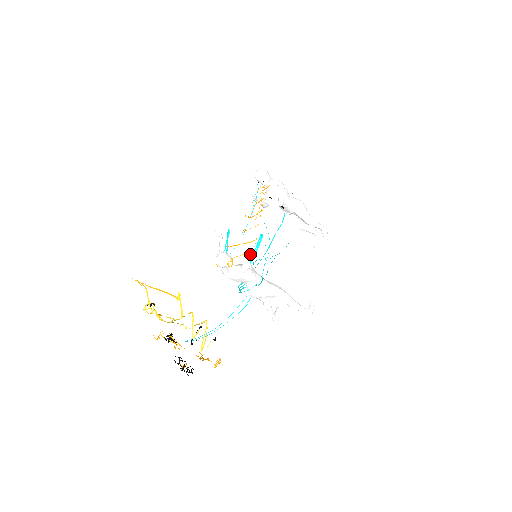
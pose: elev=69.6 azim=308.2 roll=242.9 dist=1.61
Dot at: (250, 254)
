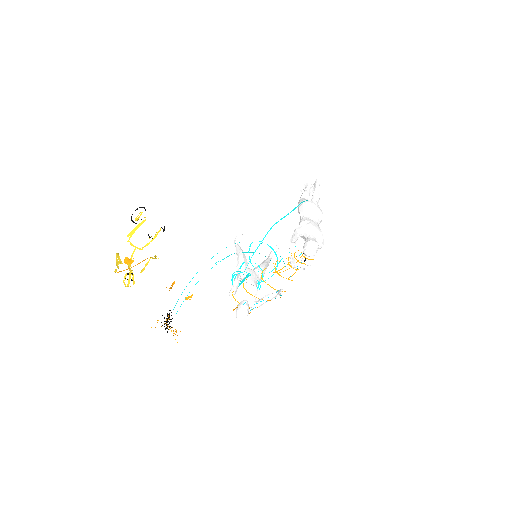
Dot at: occluded
